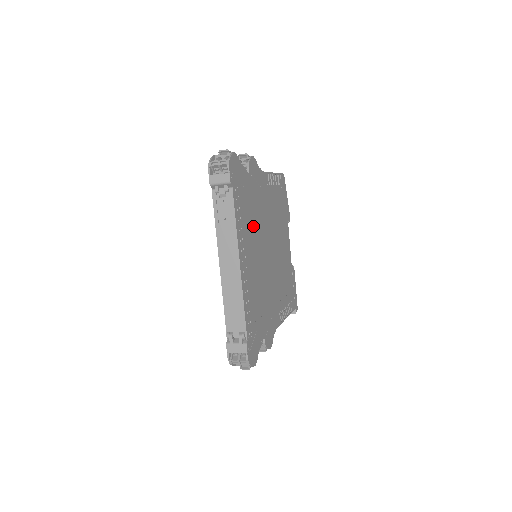
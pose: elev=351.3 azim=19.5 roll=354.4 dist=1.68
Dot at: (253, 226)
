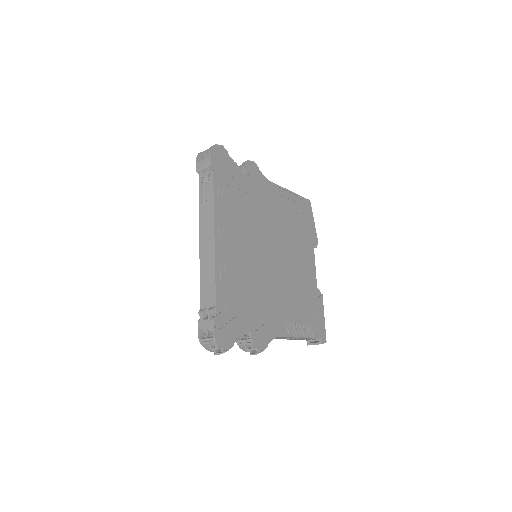
Dot at: (245, 218)
